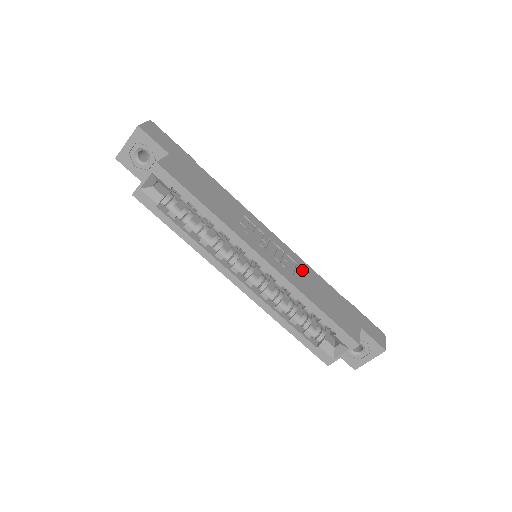
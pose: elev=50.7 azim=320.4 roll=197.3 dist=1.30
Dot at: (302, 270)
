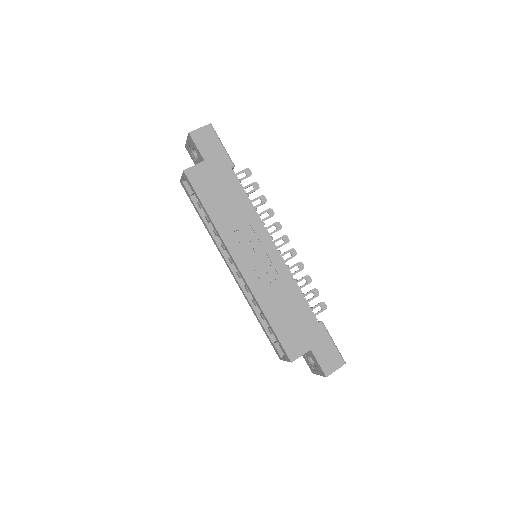
Dot at: (280, 284)
